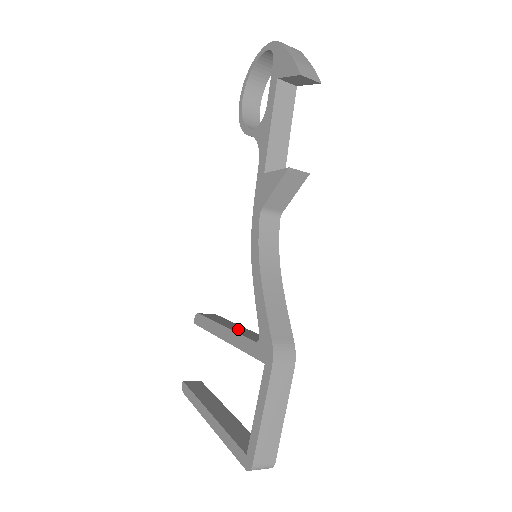
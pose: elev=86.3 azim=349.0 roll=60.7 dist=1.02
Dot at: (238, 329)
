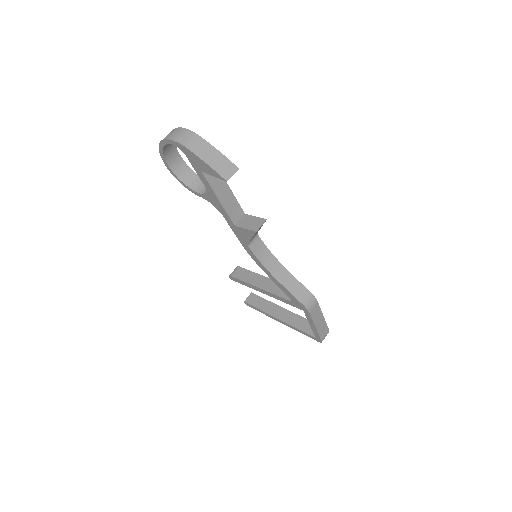
Dot at: (269, 286)
